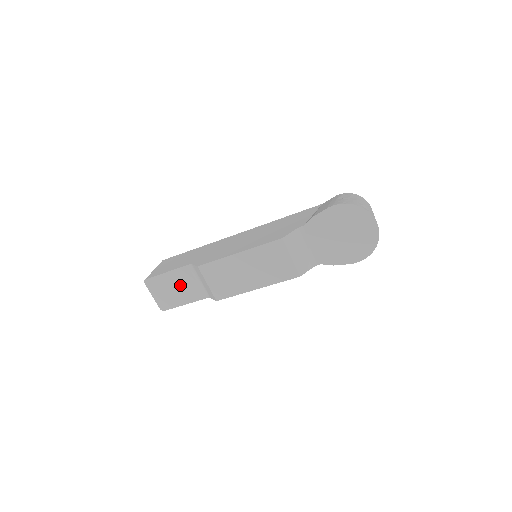
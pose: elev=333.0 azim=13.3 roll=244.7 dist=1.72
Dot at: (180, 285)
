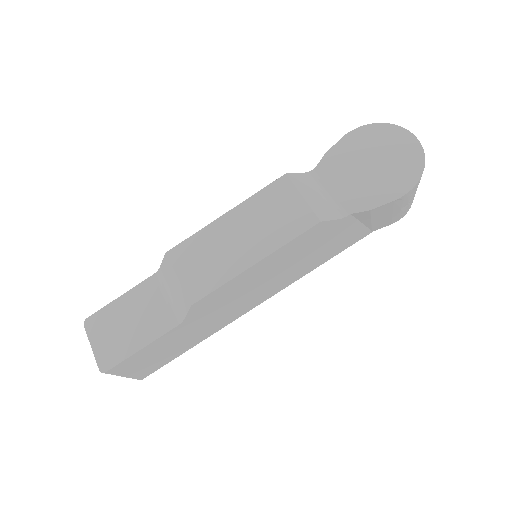
Dot at: (138, 313)
